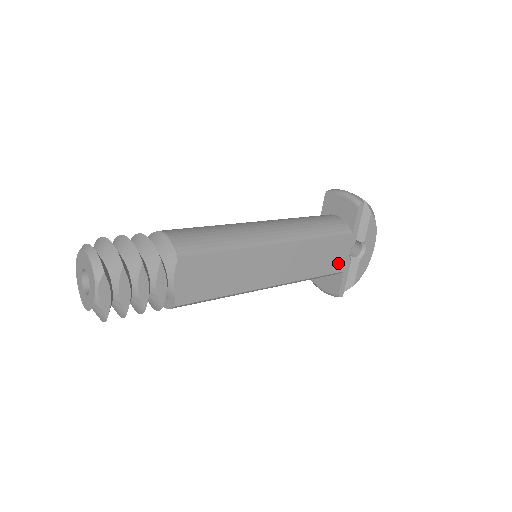
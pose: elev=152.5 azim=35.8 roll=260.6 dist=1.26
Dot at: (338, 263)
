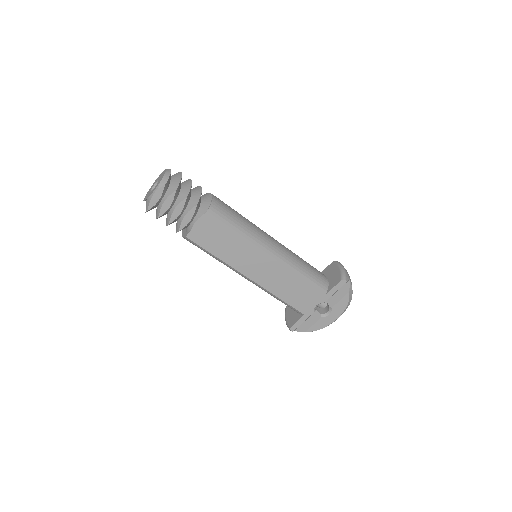
Dot at: (303, 305)
